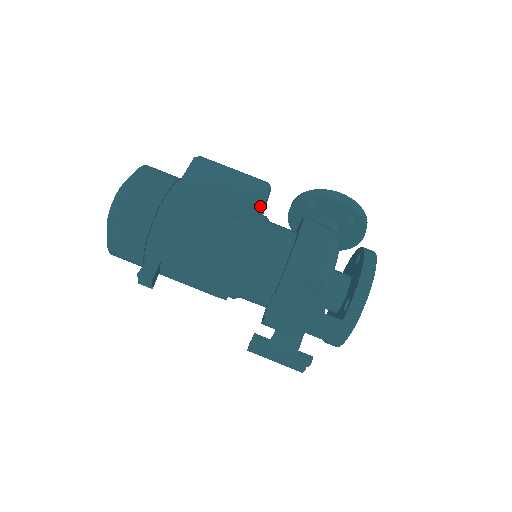
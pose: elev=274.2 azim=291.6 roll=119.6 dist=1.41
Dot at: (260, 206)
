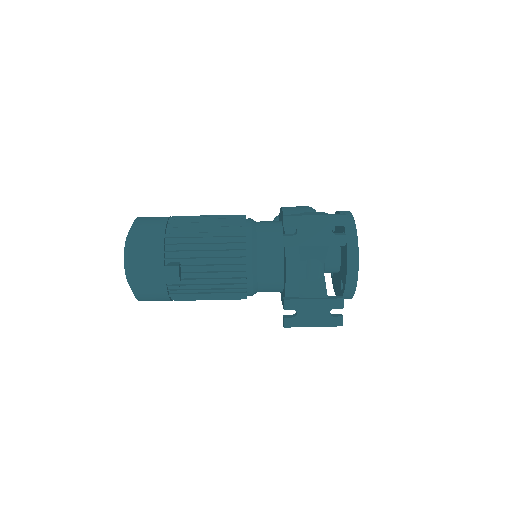
Dot at: occluded
